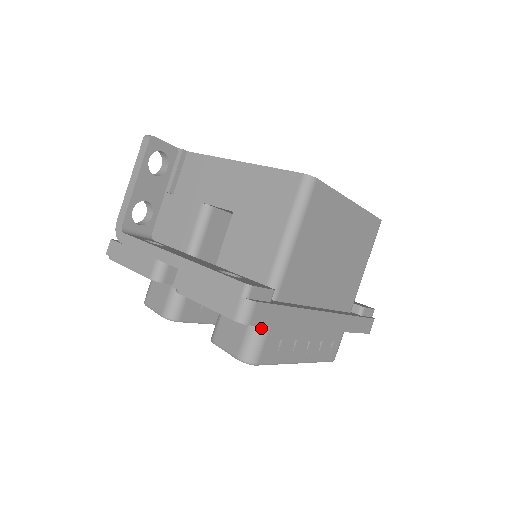
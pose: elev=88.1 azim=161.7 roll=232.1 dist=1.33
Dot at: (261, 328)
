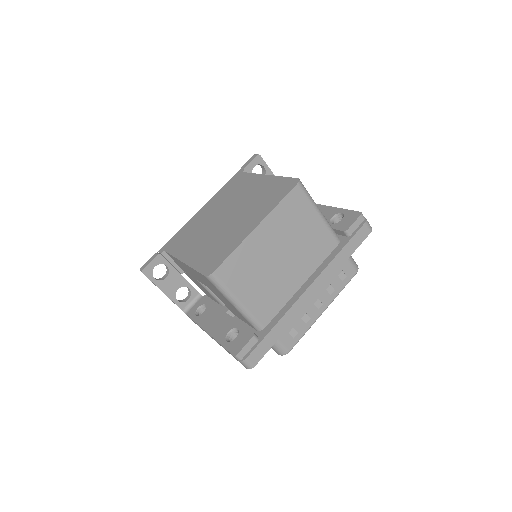
Dot at: occluded
